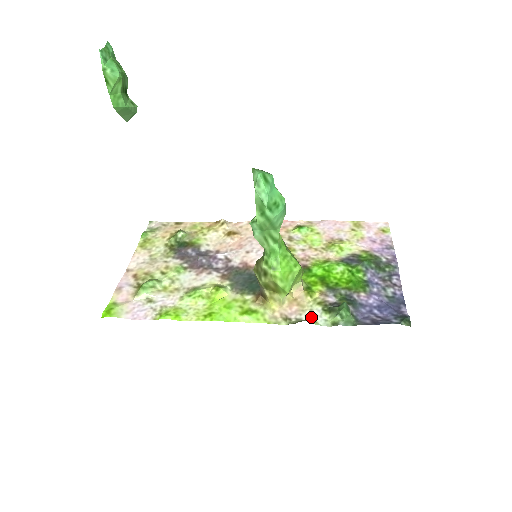
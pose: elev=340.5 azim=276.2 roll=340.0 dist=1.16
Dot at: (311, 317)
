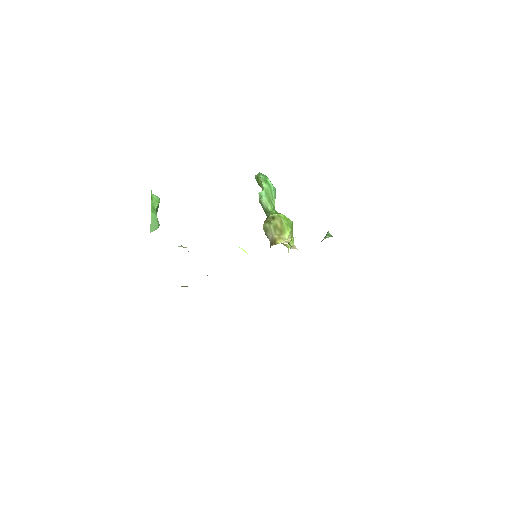
Dot at: occluded
